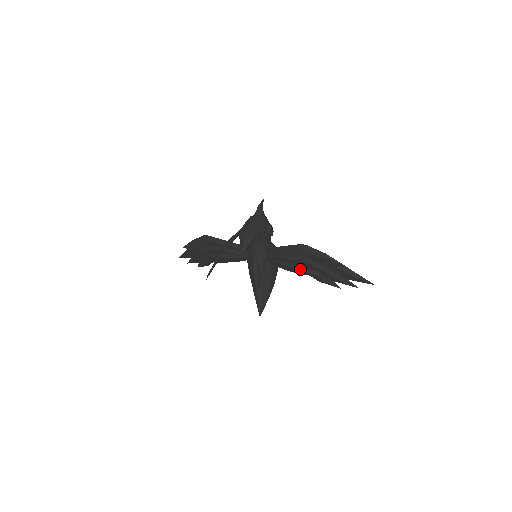
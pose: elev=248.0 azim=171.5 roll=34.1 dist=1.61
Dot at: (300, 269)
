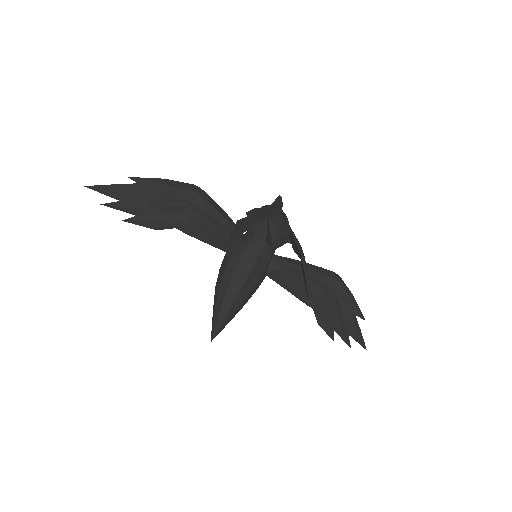
Dot at: (317, 300)
